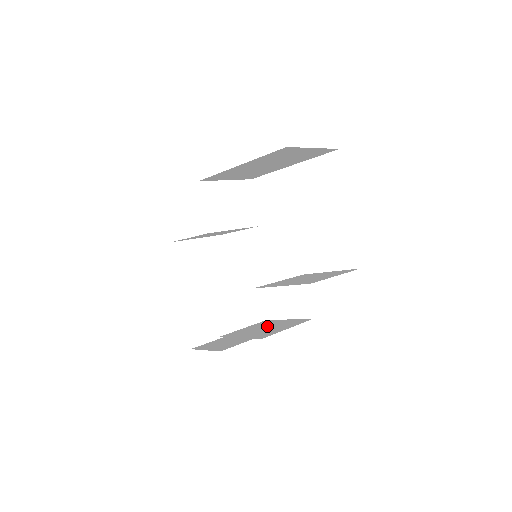
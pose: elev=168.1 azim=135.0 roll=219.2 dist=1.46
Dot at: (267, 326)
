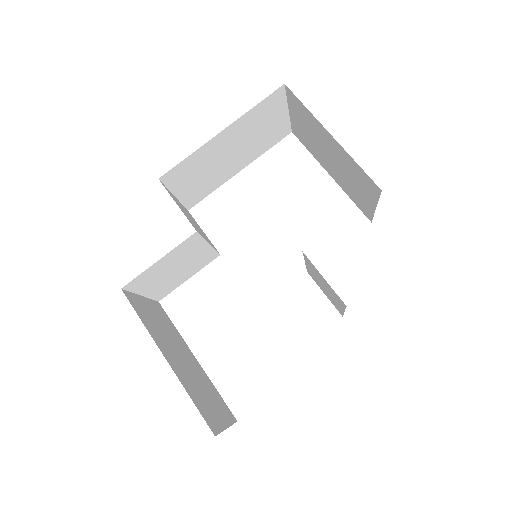
Dot at: occluded
